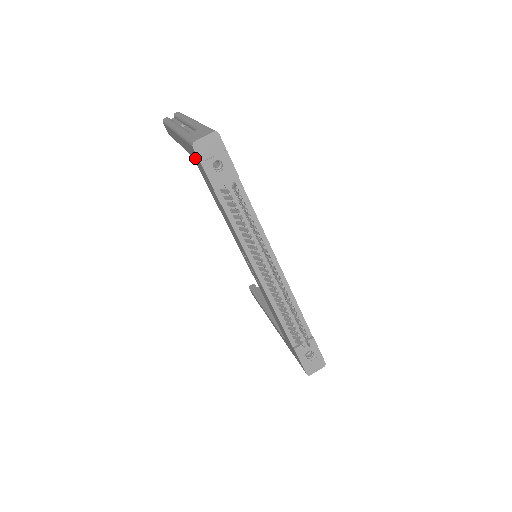
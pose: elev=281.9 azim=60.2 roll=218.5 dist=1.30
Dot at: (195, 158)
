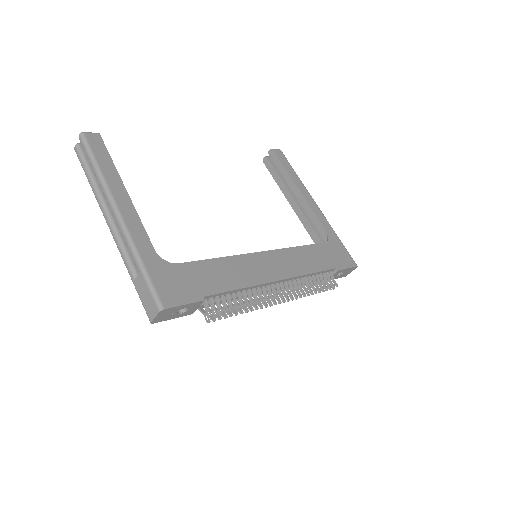
Dot at: occluded
